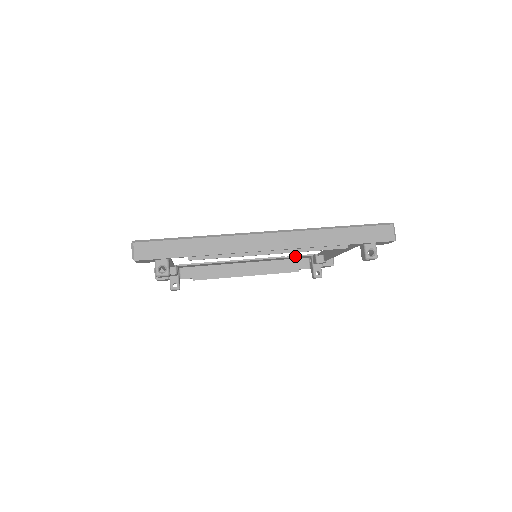
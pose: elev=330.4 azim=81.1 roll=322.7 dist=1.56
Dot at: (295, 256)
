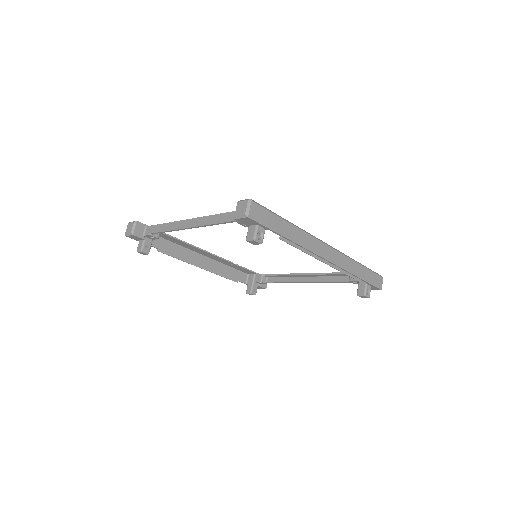
Dot at: (246, 268)
